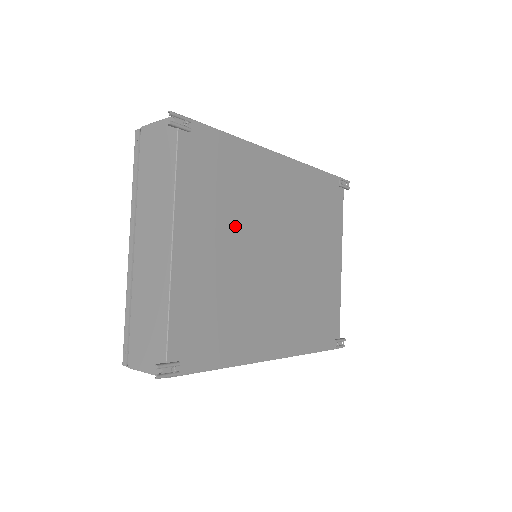
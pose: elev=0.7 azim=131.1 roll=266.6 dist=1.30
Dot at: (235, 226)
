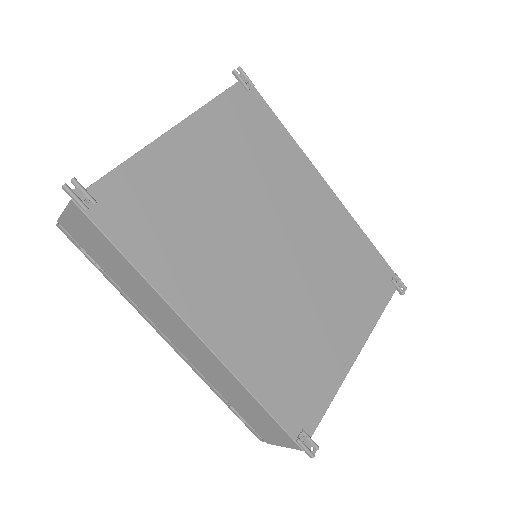
Dot at: (244, 181)
